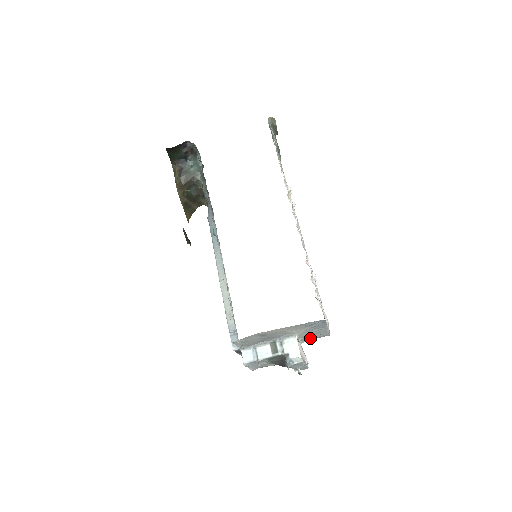
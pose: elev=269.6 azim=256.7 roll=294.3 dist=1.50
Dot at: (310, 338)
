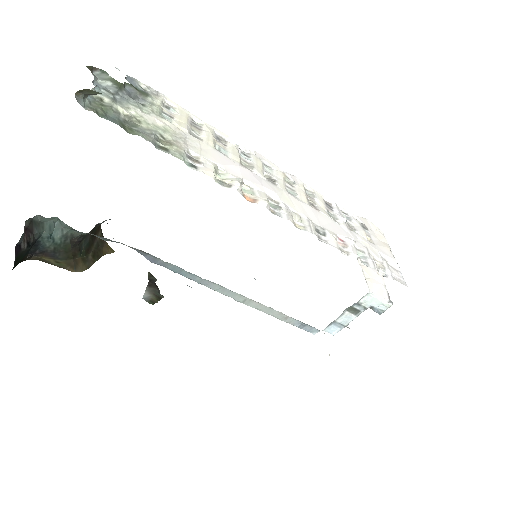
Dot at: occluded
